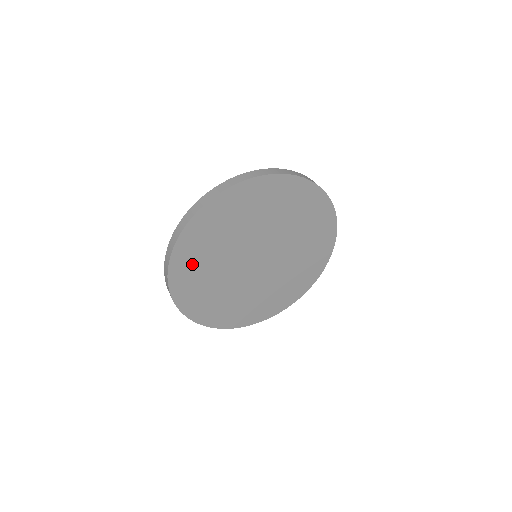
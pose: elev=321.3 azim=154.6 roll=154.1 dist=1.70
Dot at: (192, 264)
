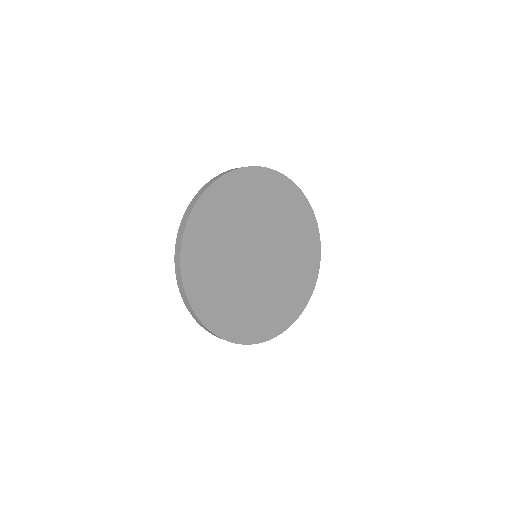
Dot at: (201, 261)
